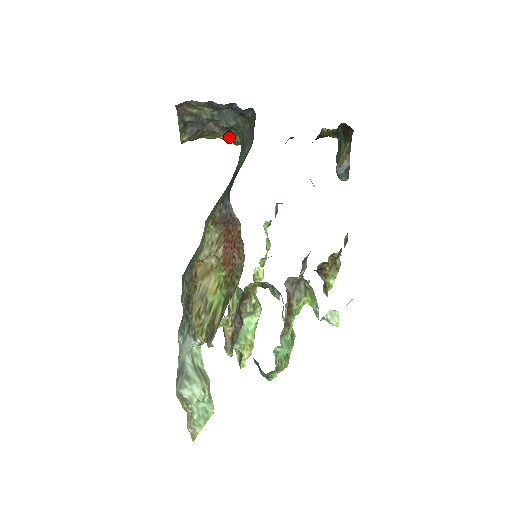
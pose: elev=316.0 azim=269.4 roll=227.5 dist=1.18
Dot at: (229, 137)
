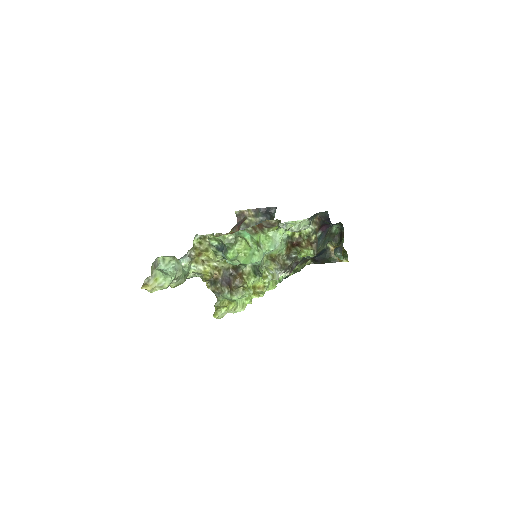
Dot at: occluded
